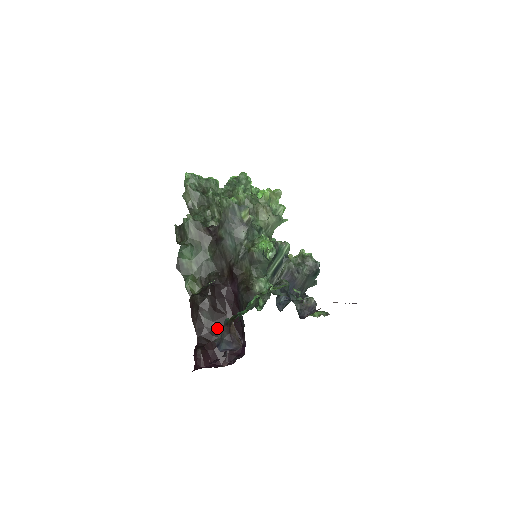
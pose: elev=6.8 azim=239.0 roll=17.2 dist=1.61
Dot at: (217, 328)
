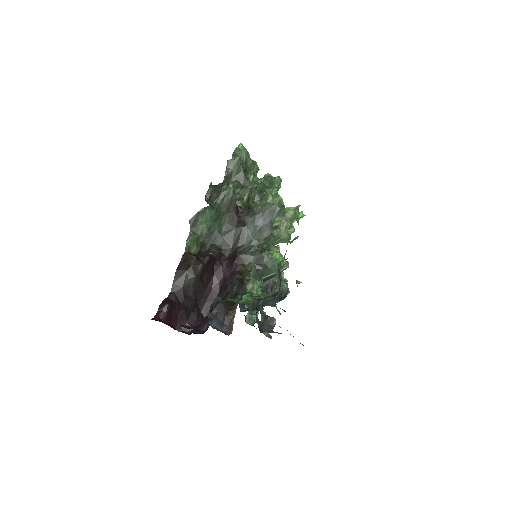
Dot at: (192, 295)
